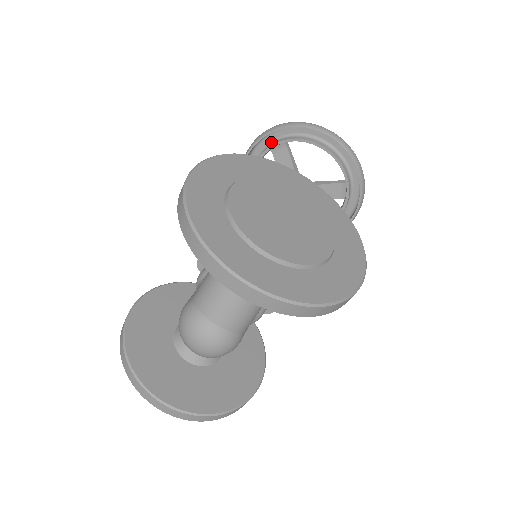
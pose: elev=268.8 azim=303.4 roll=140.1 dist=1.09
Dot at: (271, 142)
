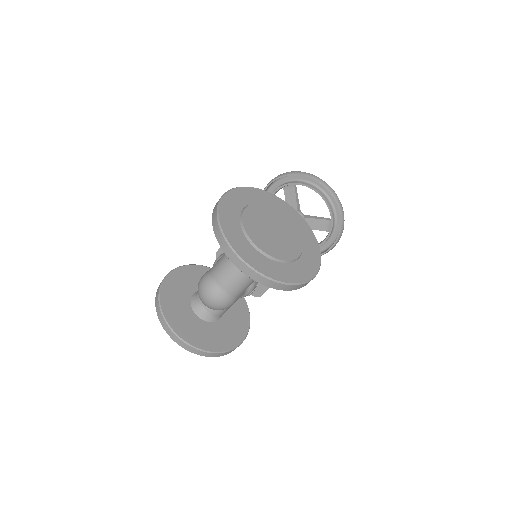
Dot at: (284, 182)
